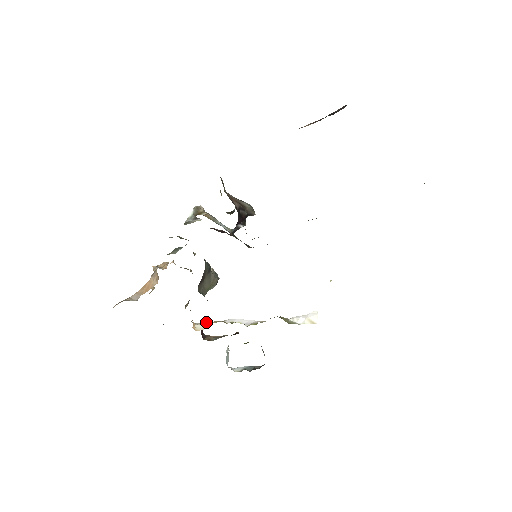
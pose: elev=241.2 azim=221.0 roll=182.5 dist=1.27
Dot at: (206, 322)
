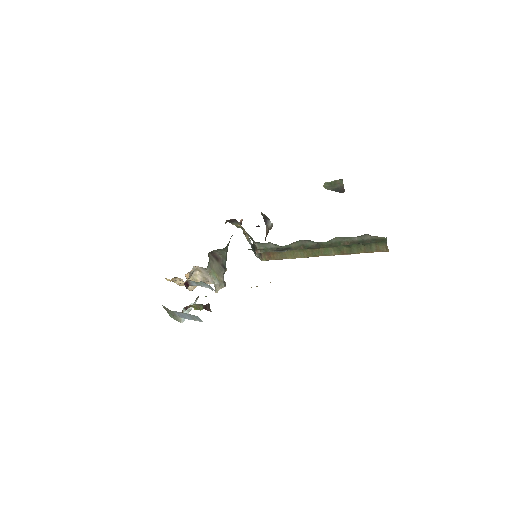
Dot at: (195, 284)
